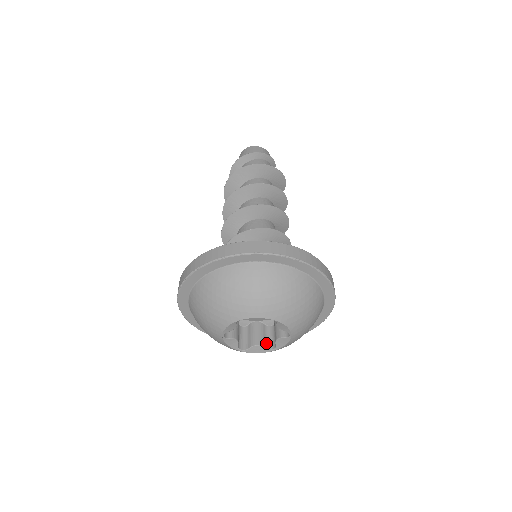
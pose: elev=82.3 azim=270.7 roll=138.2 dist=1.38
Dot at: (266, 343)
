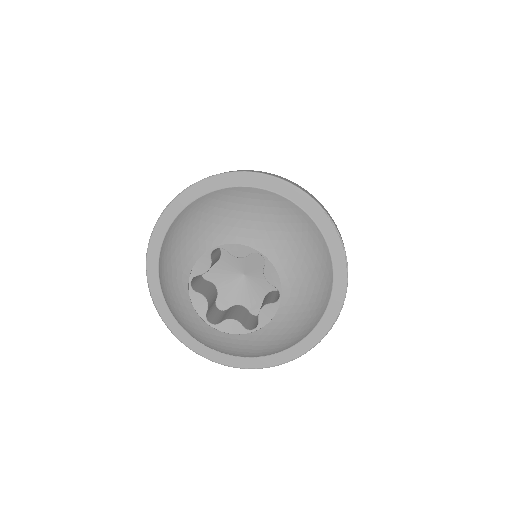
Dot at: (246, 324)
